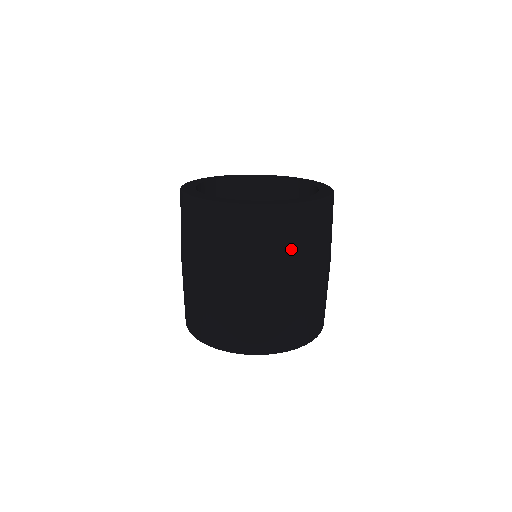
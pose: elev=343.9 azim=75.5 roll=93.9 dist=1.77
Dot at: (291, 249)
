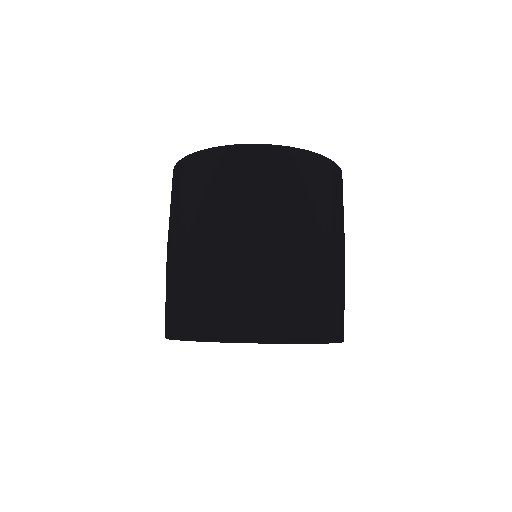
Dot at: (276, 197)
